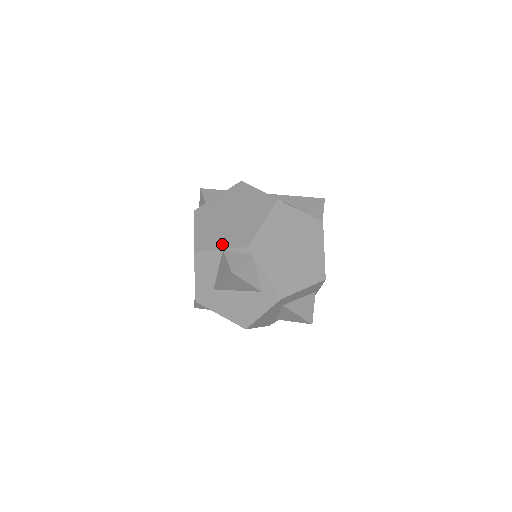
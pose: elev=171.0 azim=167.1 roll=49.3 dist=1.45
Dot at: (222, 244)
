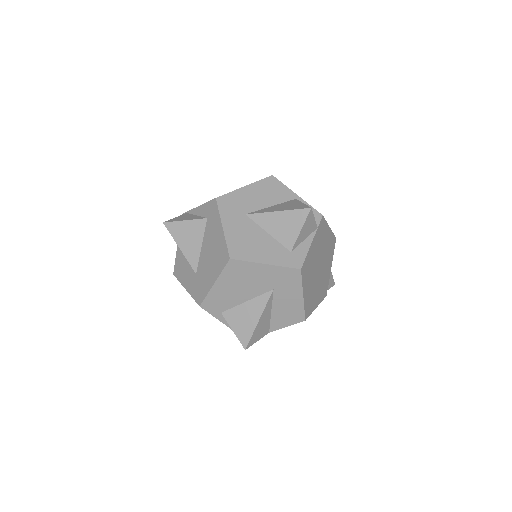
Dot at: occluded
